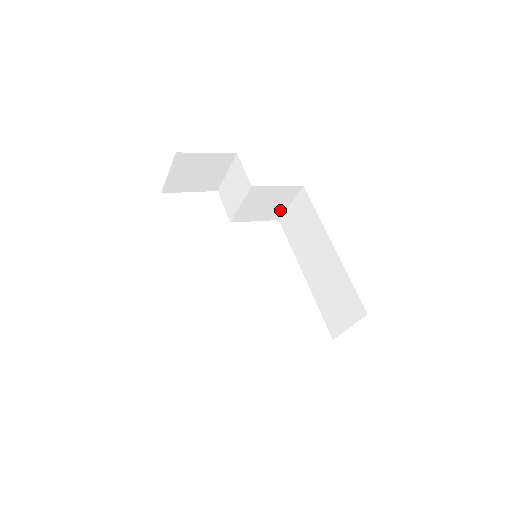
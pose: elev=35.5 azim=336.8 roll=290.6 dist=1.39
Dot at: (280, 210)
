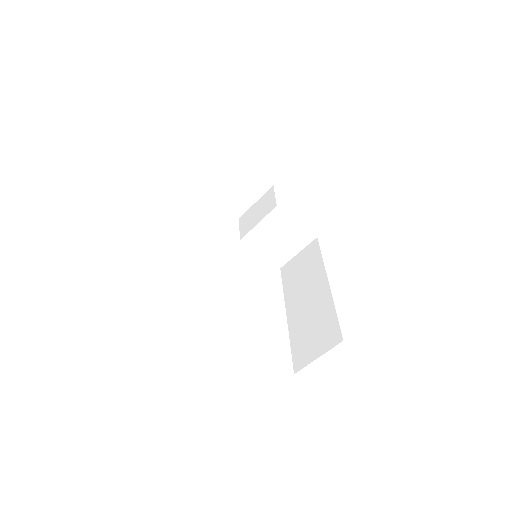
Dot at: (287, 255)
